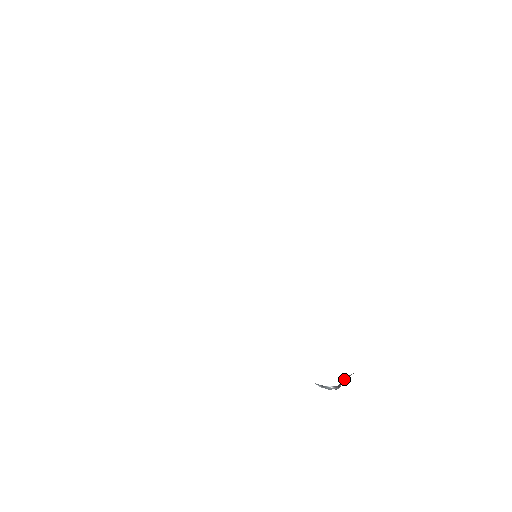
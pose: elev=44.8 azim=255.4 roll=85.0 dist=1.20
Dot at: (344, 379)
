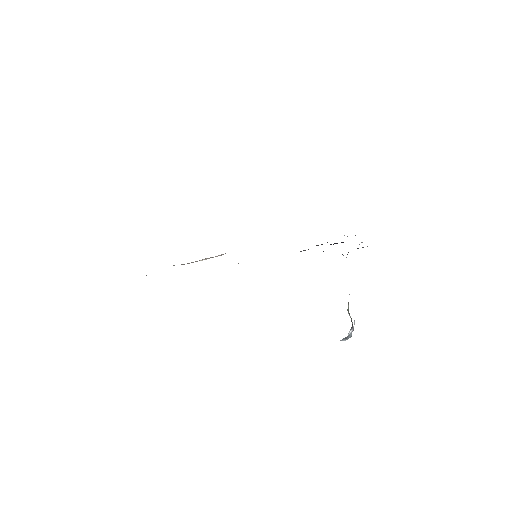
Dot at: (348, 308)
